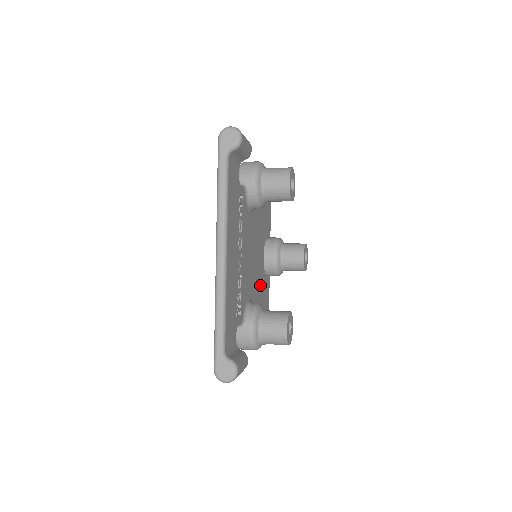
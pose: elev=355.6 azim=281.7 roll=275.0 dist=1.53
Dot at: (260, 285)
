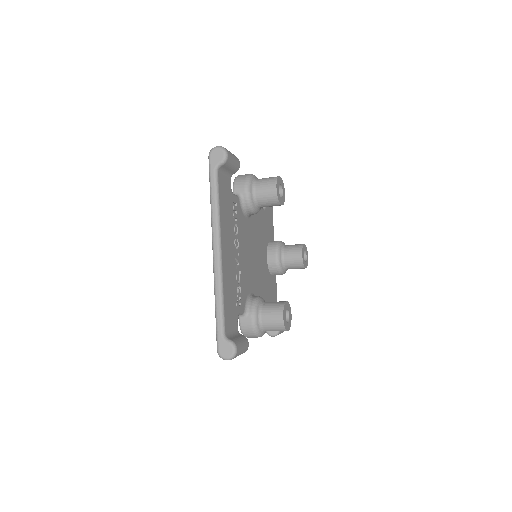
Dot at: (264, 283)
